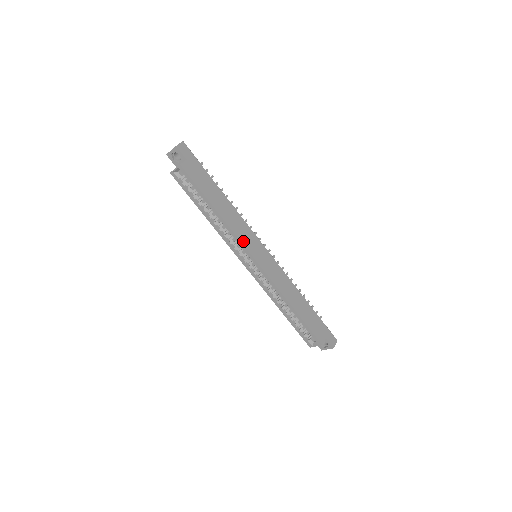
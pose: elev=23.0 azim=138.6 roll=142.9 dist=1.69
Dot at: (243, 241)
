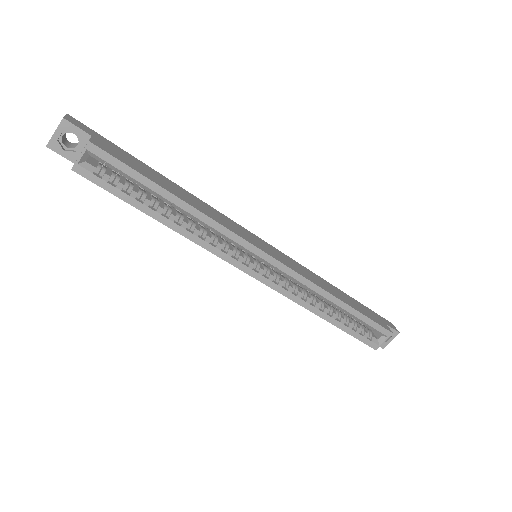
Dot at: (237, 234)
